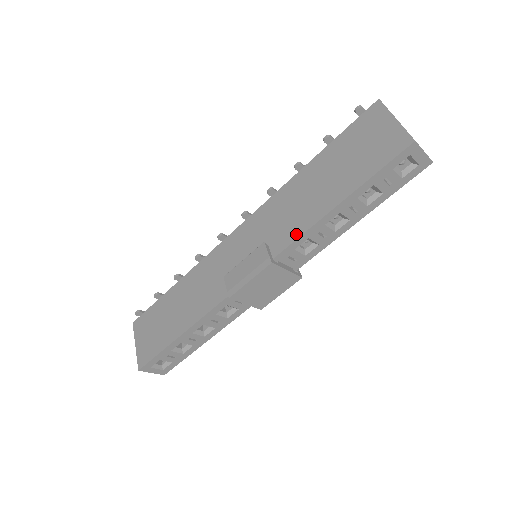
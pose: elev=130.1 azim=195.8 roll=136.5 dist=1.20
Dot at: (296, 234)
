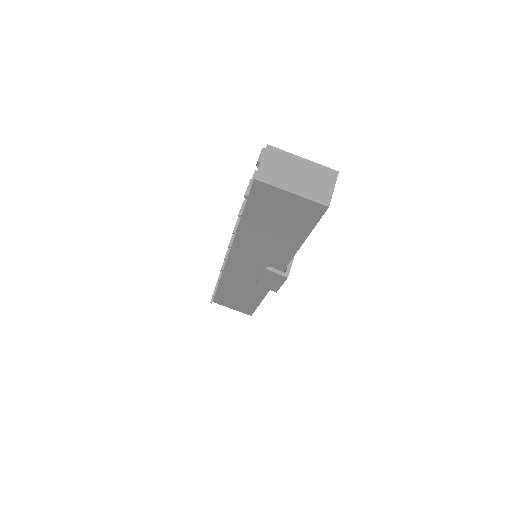
Dot at: (286, 260)
